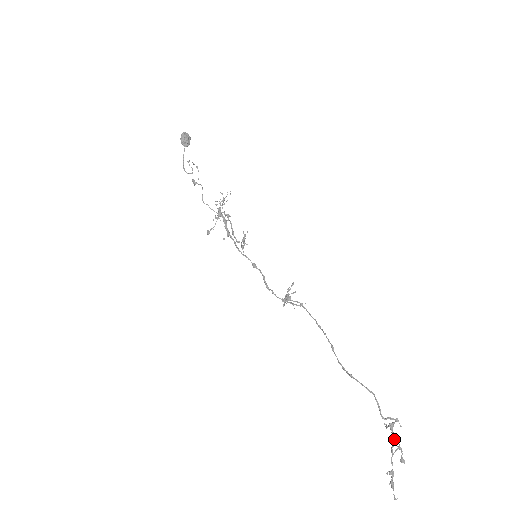
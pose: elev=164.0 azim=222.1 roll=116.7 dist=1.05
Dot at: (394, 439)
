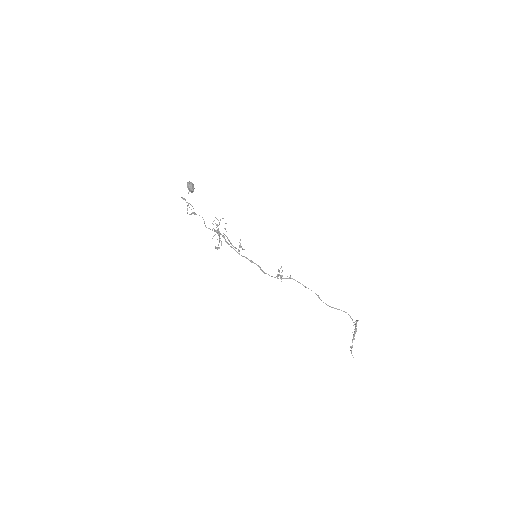
Dot at: (355, 330)
